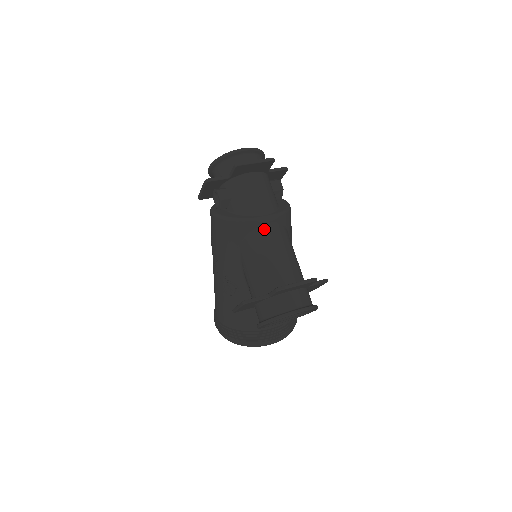
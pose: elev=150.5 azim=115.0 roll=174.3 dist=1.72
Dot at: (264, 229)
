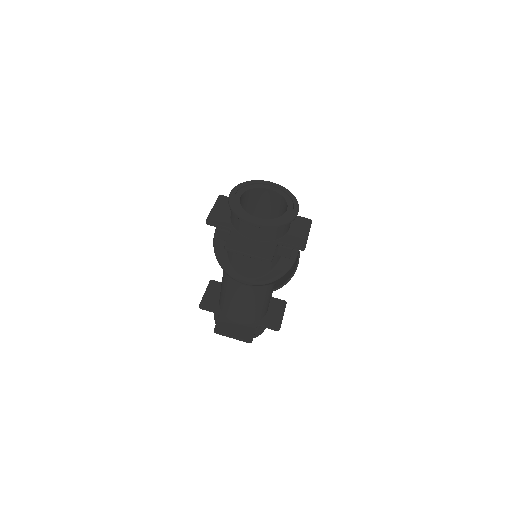
Dot at: (239, 285)
